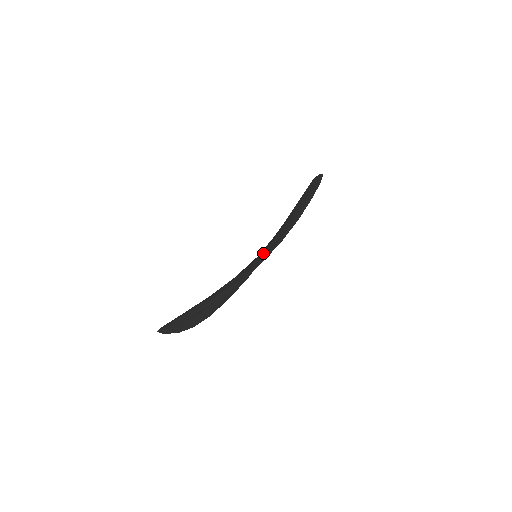
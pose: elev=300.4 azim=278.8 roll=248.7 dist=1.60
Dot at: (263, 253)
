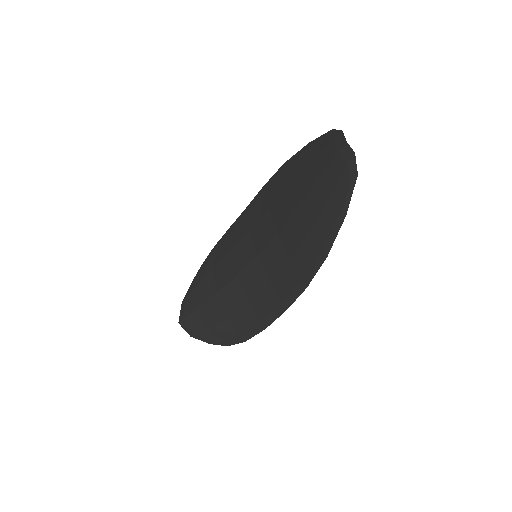
Dot at: (265, 297)
